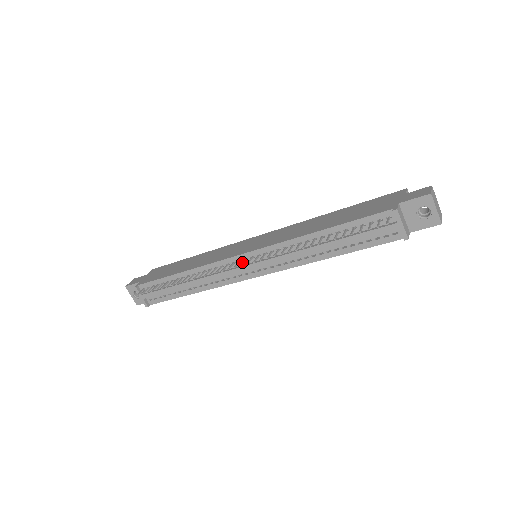
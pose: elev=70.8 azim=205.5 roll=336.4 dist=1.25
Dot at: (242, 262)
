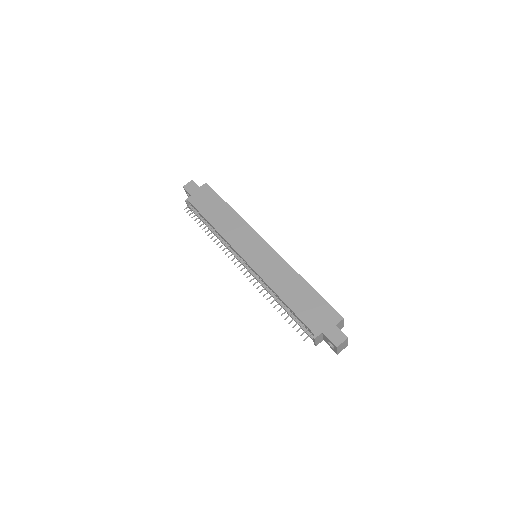
Dot at: (240, 264)
